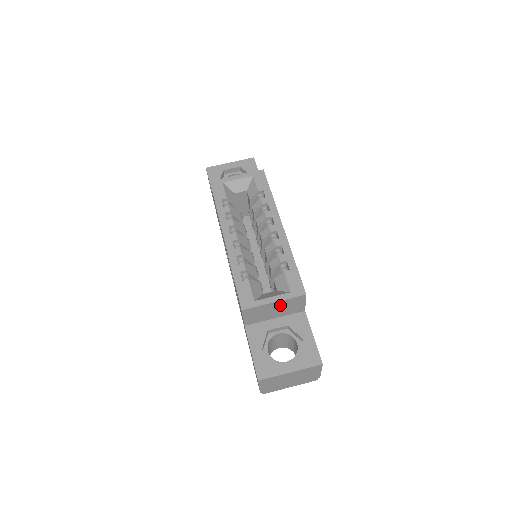
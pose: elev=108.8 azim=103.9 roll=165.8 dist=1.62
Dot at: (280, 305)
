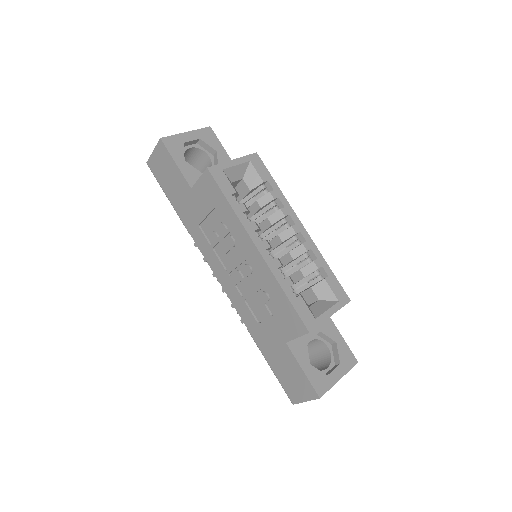
Dot at: occluded
